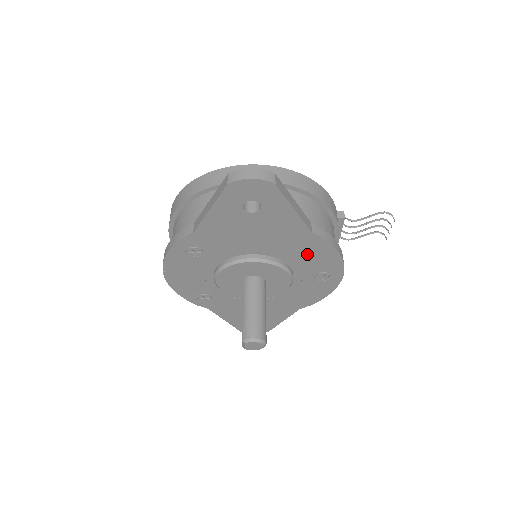
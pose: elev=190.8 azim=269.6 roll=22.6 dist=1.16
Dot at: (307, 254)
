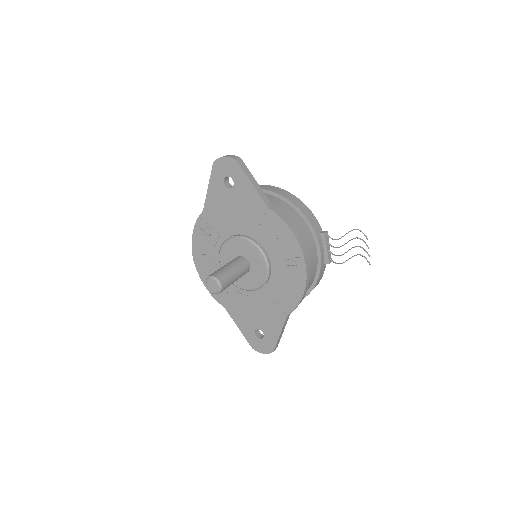
Dot at: (272, 234)
